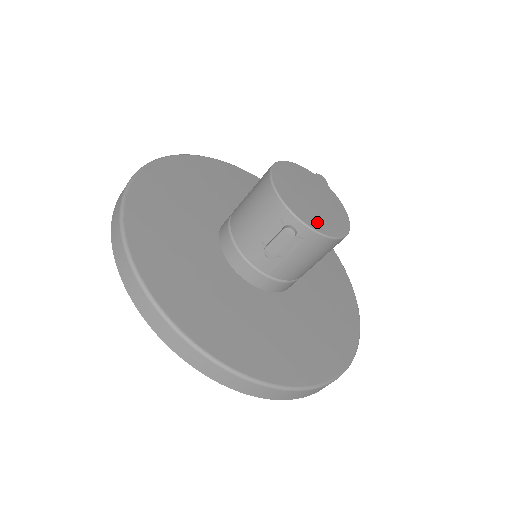
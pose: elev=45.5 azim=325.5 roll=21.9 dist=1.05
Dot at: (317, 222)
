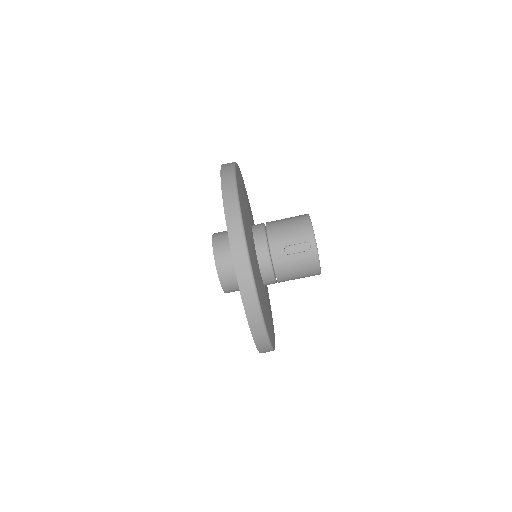
Dot at: occluded
